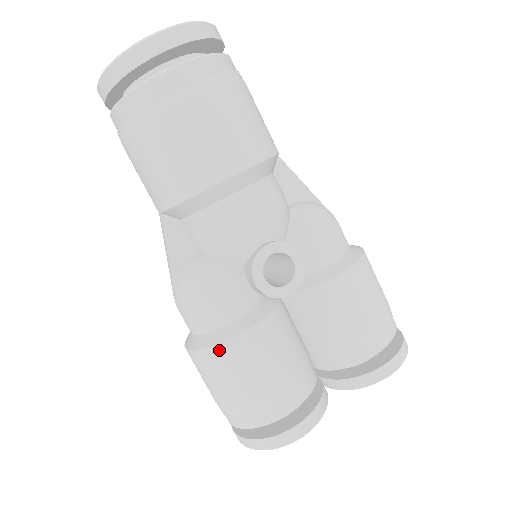
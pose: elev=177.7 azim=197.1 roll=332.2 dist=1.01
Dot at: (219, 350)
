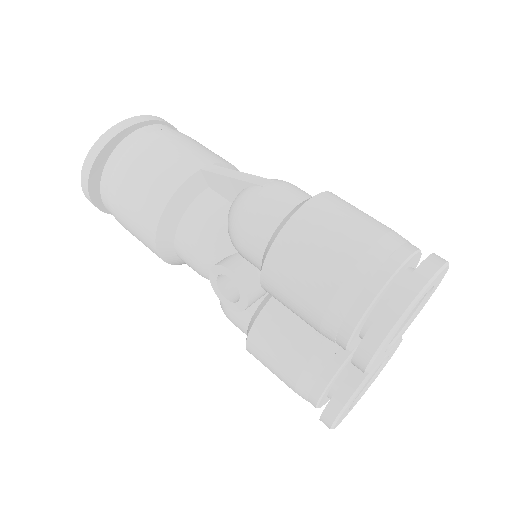
Dot at: occluded
